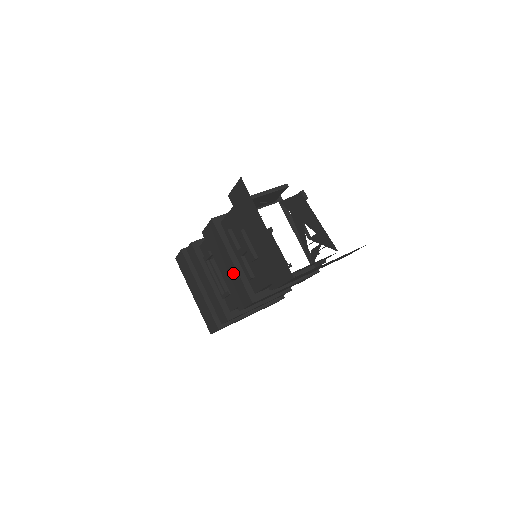
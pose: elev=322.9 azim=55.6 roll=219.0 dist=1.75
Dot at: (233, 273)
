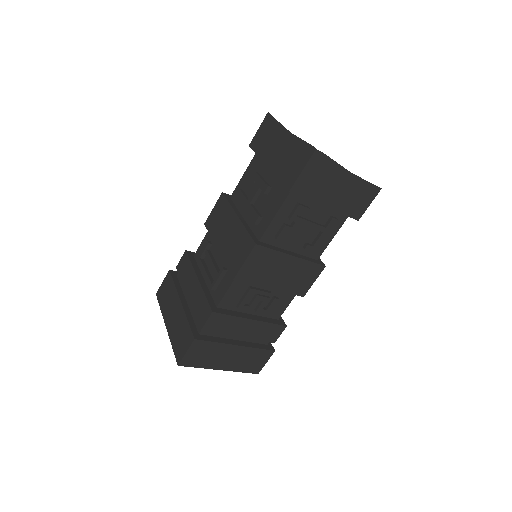
Dot at: (236, 231)
